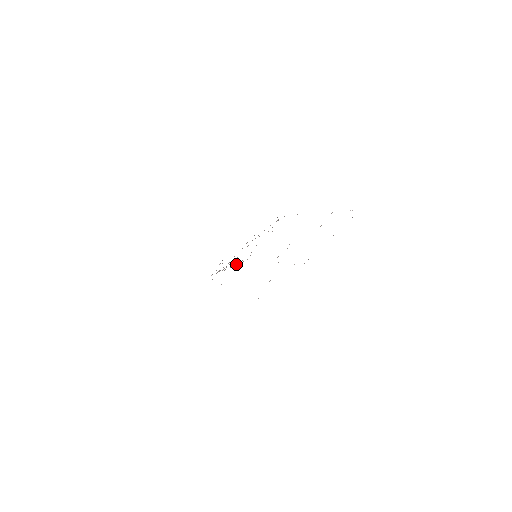
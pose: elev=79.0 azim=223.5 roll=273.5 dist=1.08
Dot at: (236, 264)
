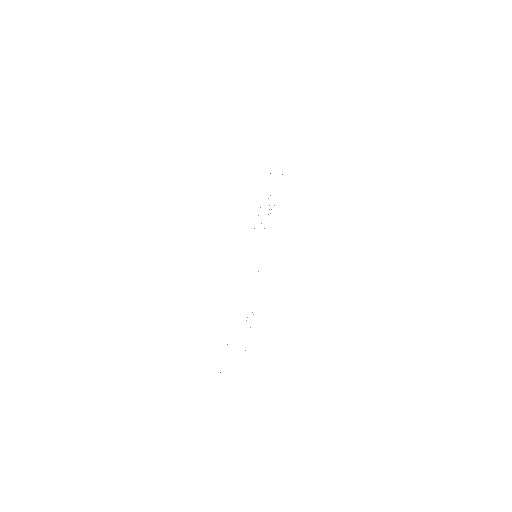
Dot at: occluded
